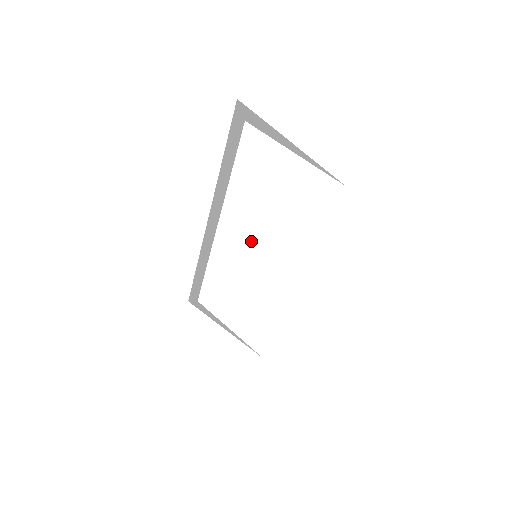
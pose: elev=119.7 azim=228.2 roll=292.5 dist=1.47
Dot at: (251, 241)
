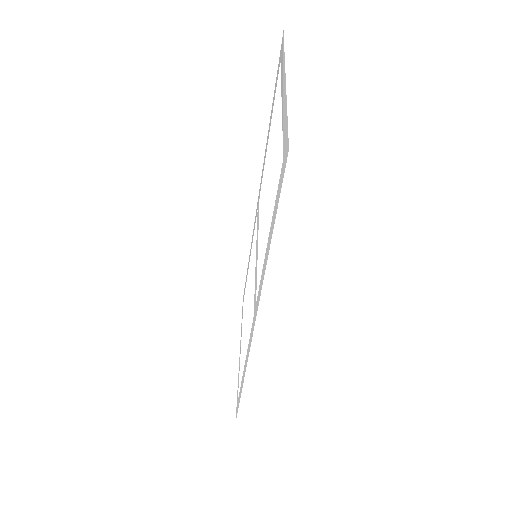
Dot at: occluded
